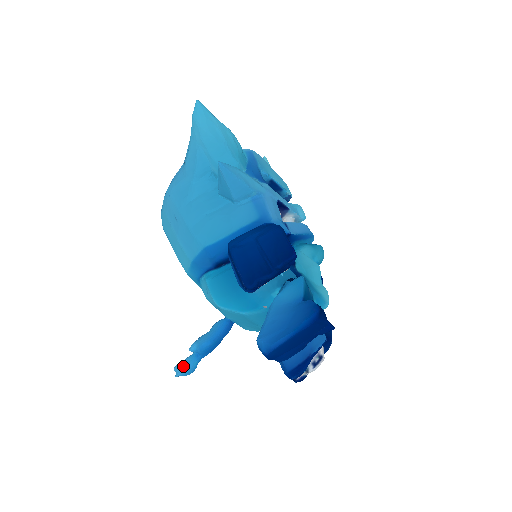
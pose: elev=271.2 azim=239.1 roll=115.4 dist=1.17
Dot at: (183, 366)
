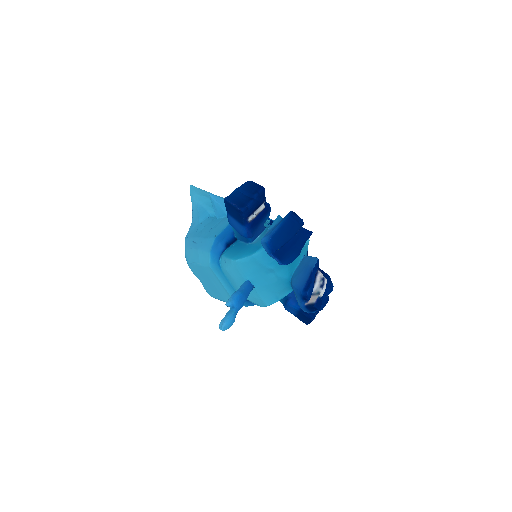
Dot at: (225, 317)
